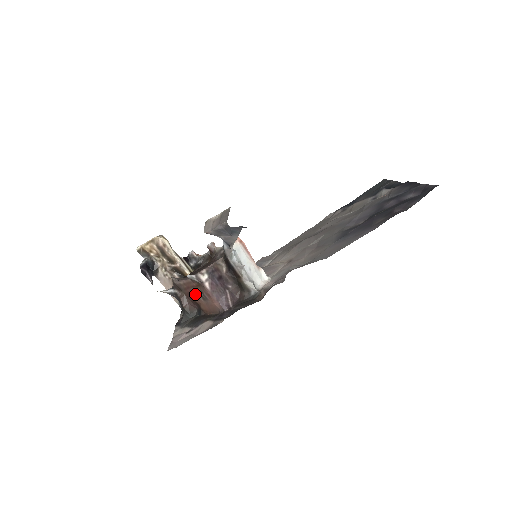
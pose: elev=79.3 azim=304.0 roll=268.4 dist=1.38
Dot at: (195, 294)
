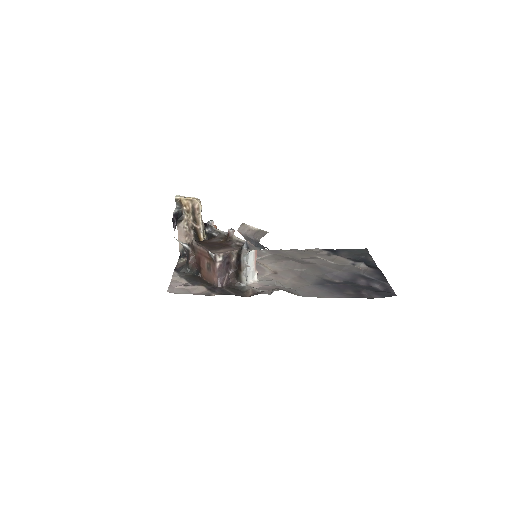
Dot at: (204, 261)
